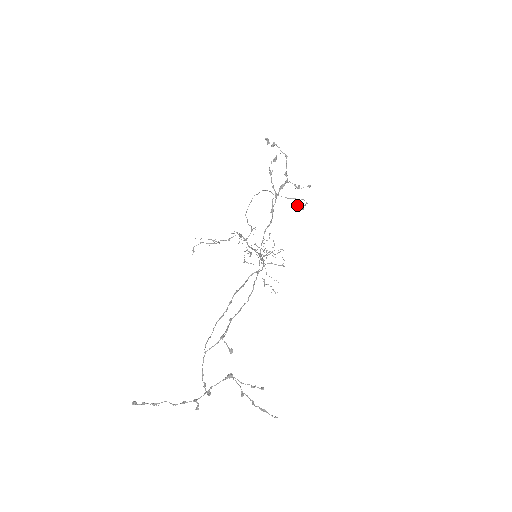
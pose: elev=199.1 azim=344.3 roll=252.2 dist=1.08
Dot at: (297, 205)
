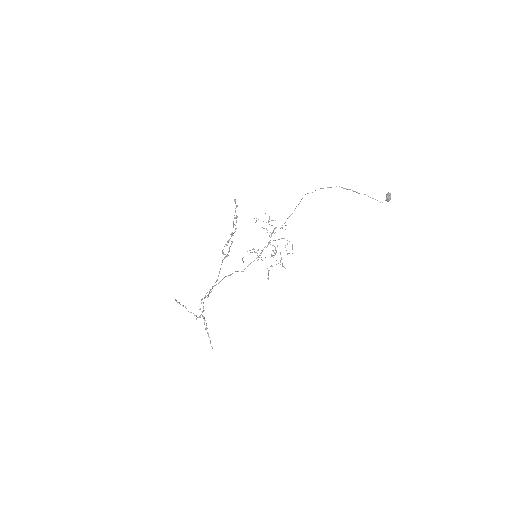
Dot at: (386, 194)
